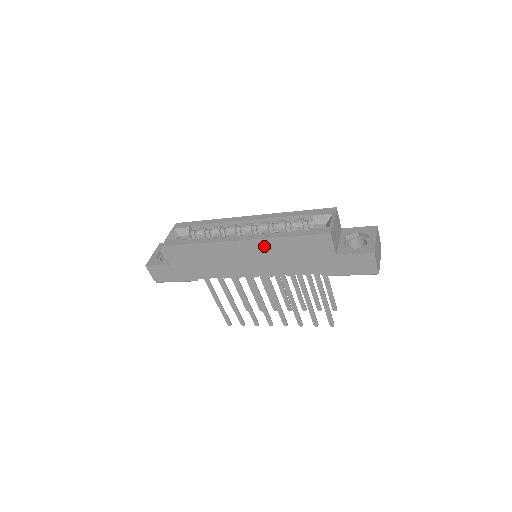
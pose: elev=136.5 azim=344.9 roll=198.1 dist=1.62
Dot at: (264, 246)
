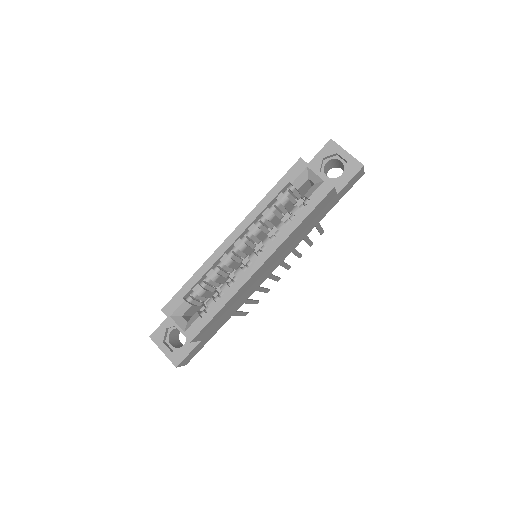
Dot at: (282, 247)
